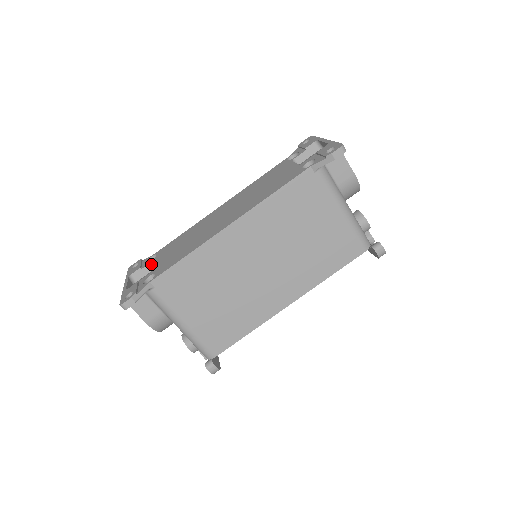
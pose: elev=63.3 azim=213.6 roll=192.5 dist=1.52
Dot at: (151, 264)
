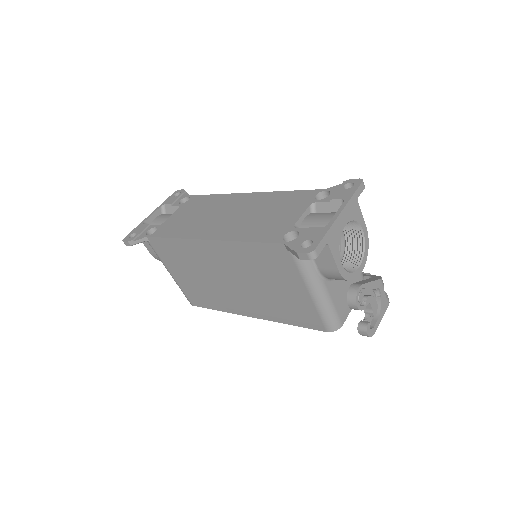
Dot at: (178, 207)
